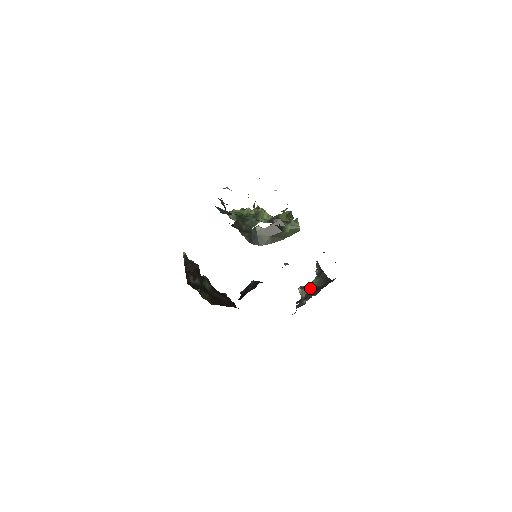
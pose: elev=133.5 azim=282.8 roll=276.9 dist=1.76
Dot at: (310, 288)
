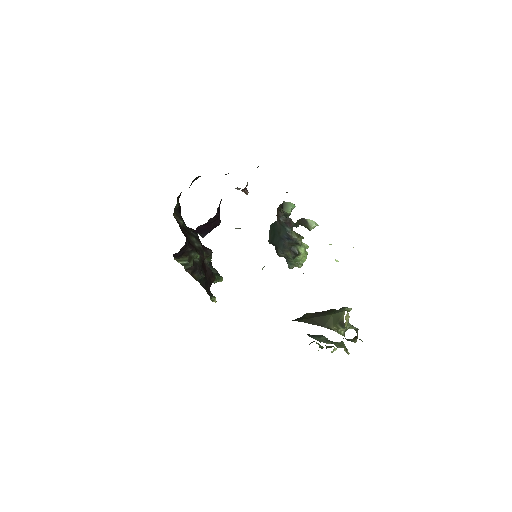
Dot at: occluded
